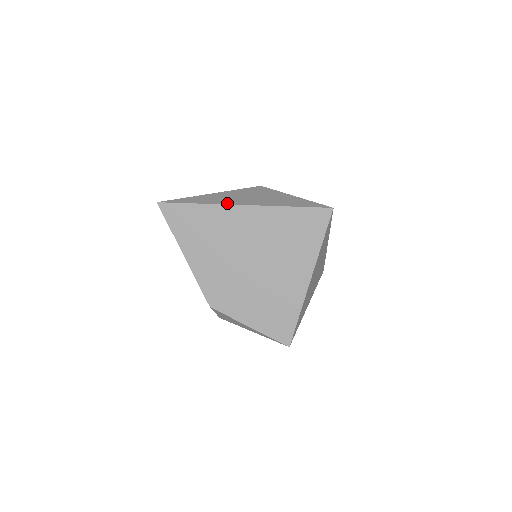
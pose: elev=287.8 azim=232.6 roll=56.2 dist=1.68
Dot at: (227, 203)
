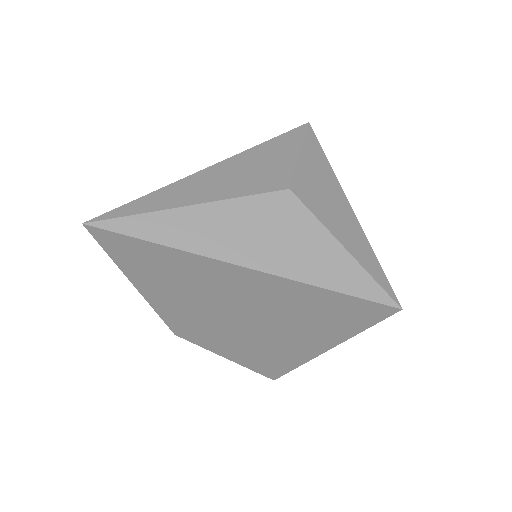
Dot at: (217, 255)
